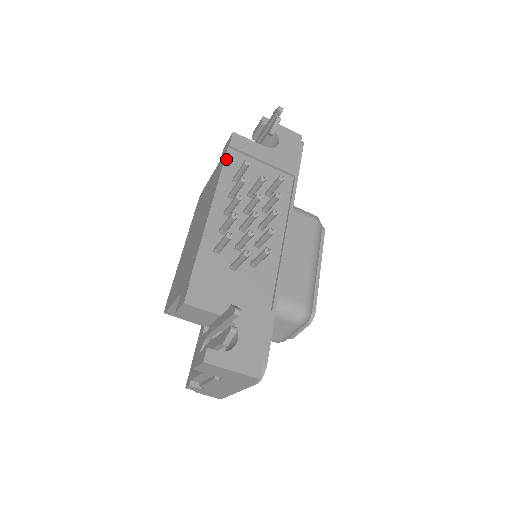
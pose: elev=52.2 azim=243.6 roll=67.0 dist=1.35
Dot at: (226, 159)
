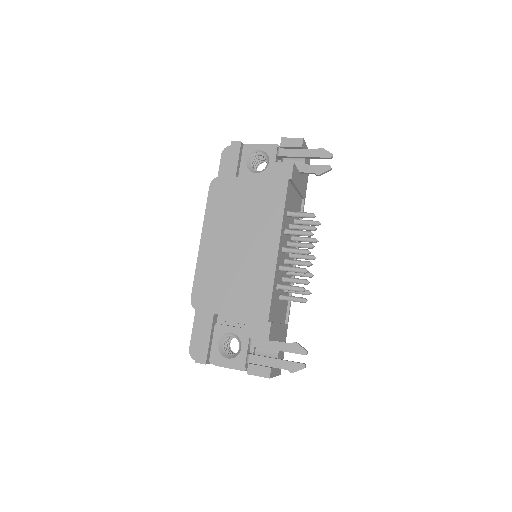
Dot at: (287, 193)
